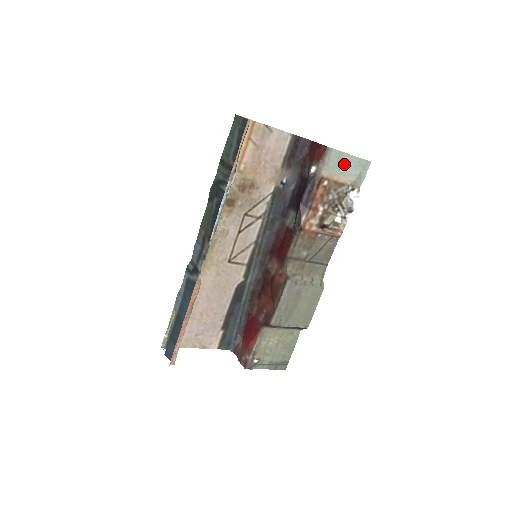
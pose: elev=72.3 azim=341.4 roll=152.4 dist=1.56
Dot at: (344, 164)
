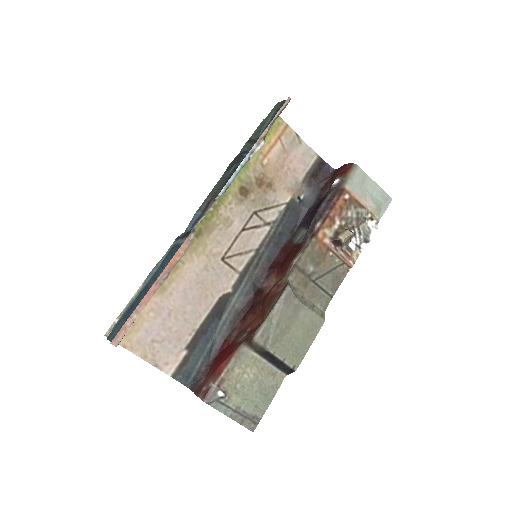
Dot at: (367, 188)
